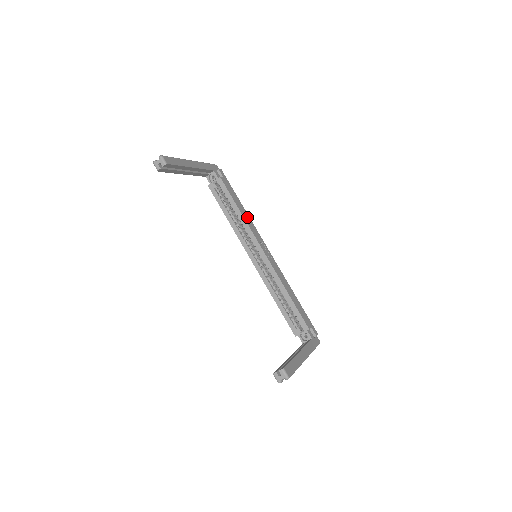
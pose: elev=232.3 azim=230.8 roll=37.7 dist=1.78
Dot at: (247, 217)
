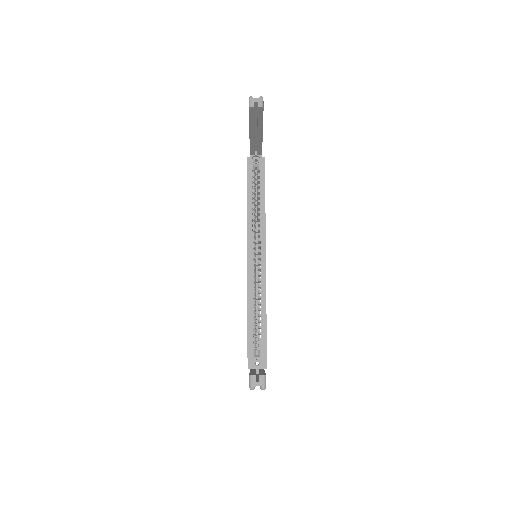
Dot at: occluded
